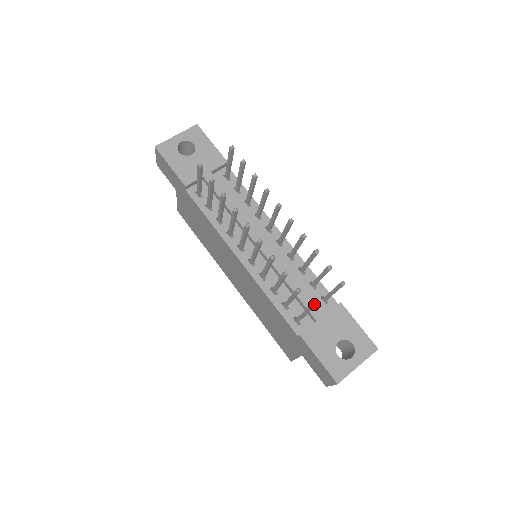
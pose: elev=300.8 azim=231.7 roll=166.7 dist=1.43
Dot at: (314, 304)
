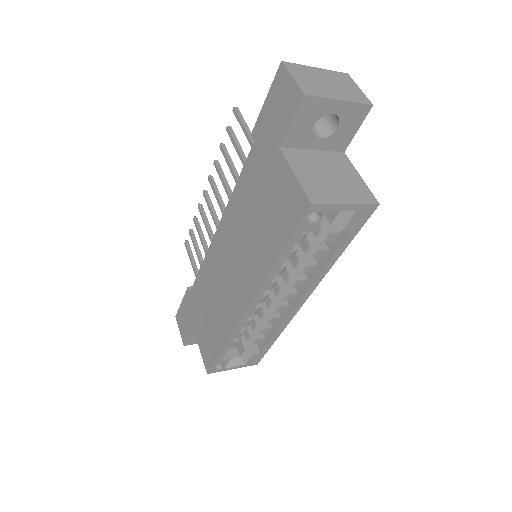
Dot at: occluded
